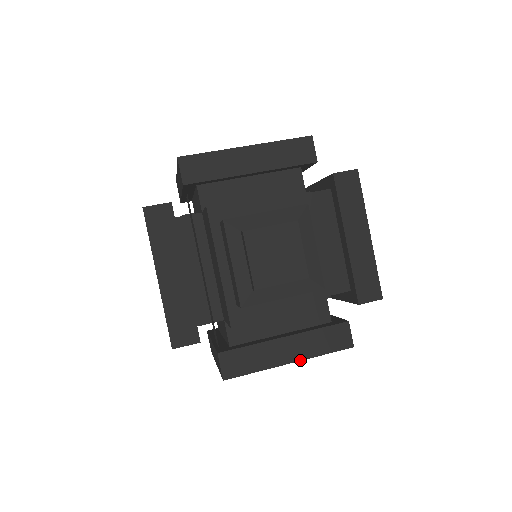
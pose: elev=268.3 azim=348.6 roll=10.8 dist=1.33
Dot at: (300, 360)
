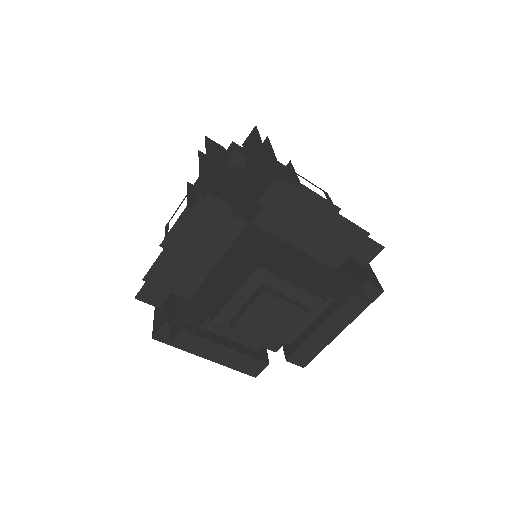
Dot at: (324, 277)
